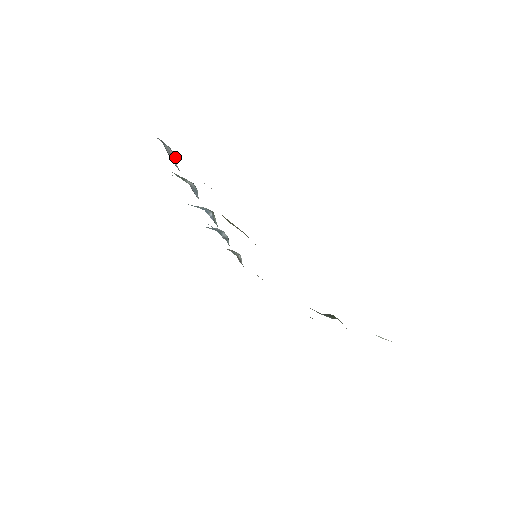
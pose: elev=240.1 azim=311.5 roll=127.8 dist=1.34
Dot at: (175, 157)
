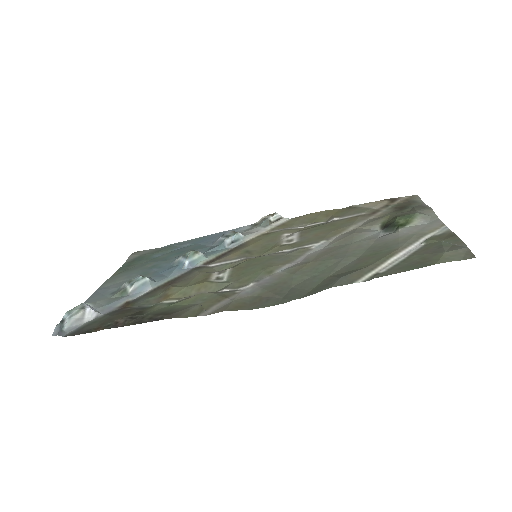
Dot at: (87, 311)
